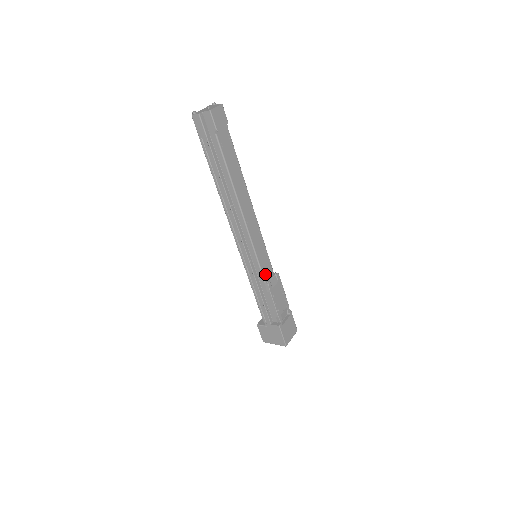
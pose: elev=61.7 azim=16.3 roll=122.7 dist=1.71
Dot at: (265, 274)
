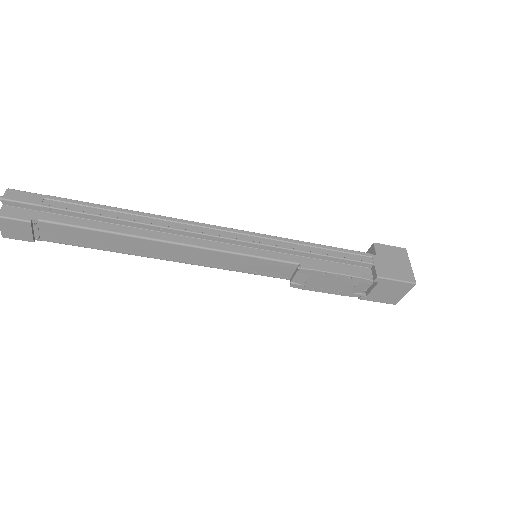
Dot at: (281, 274)
